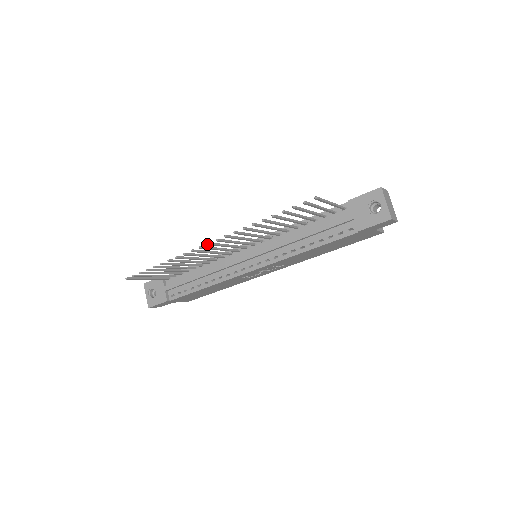
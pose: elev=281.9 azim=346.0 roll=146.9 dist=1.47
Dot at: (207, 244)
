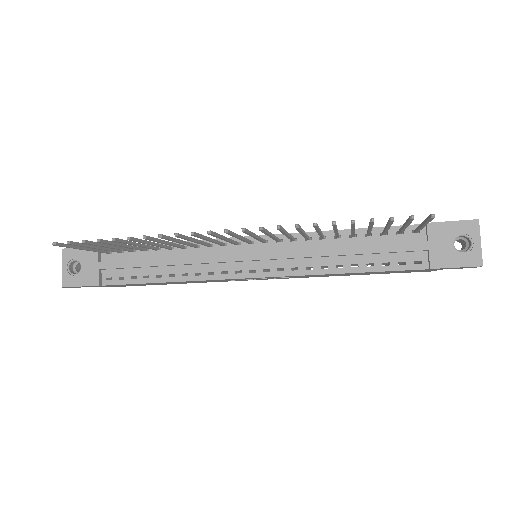
Dot at: (224, 231)
